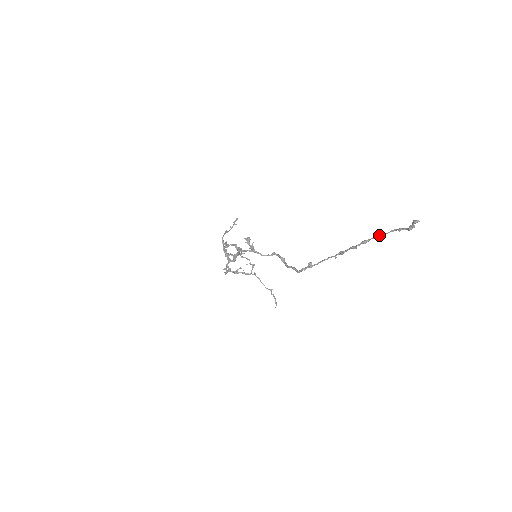
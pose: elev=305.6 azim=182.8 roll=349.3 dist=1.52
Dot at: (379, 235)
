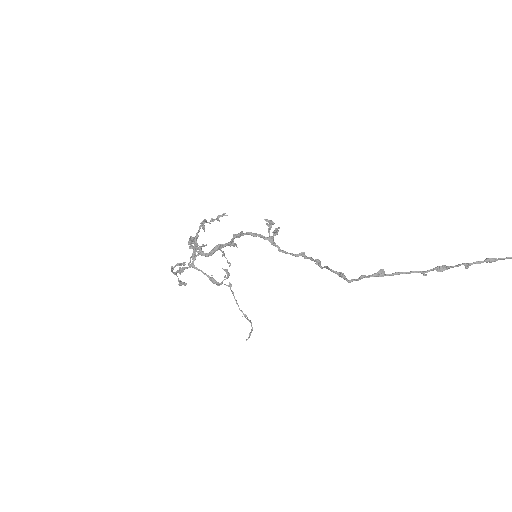
Dot at: out of frame
